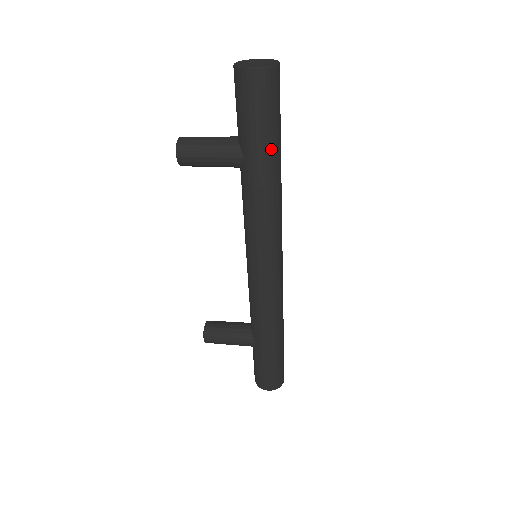
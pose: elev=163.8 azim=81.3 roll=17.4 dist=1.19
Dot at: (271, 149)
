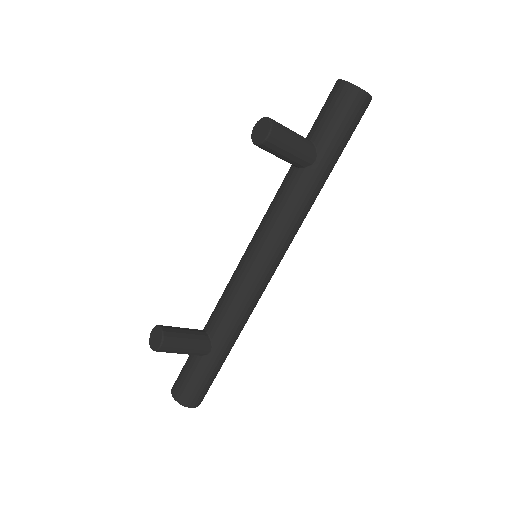
Dot at: (336, 162)
